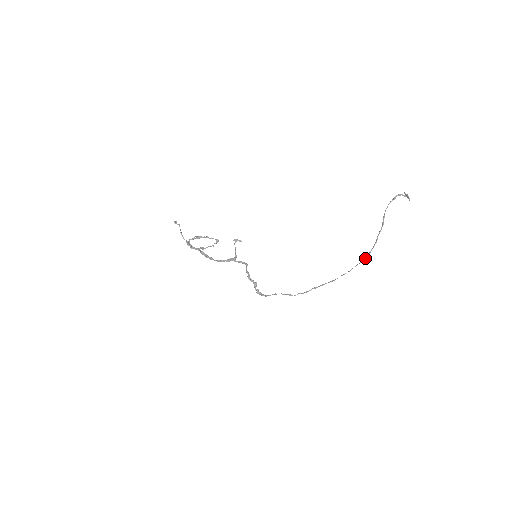
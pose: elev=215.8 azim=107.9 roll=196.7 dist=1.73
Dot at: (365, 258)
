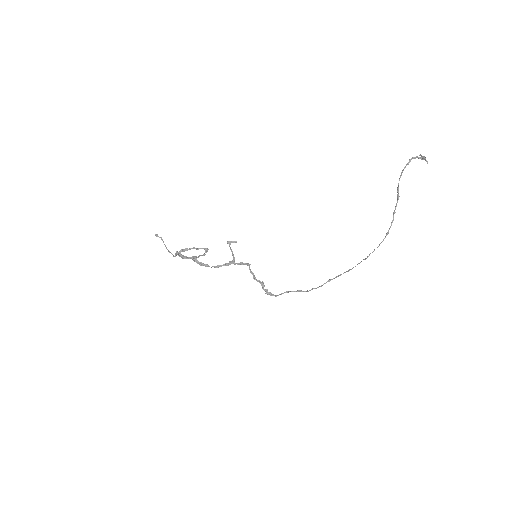
Dot at: (382, 241)
